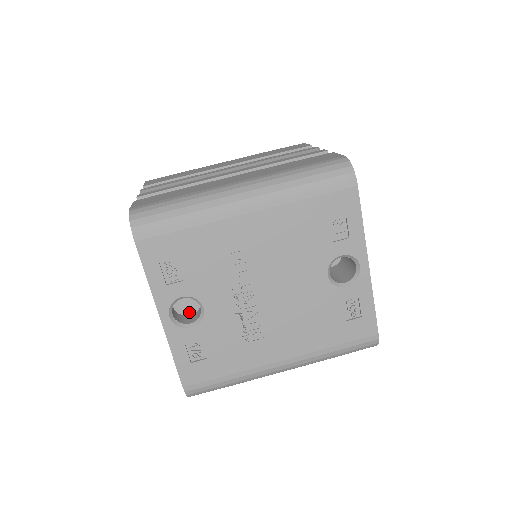
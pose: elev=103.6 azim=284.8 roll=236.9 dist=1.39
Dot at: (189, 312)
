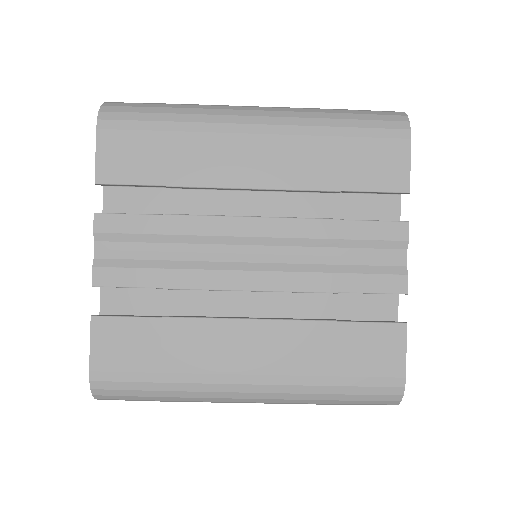
Dot at: occluded
